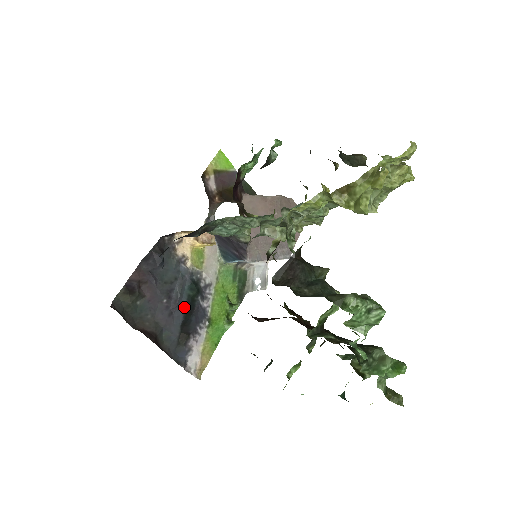
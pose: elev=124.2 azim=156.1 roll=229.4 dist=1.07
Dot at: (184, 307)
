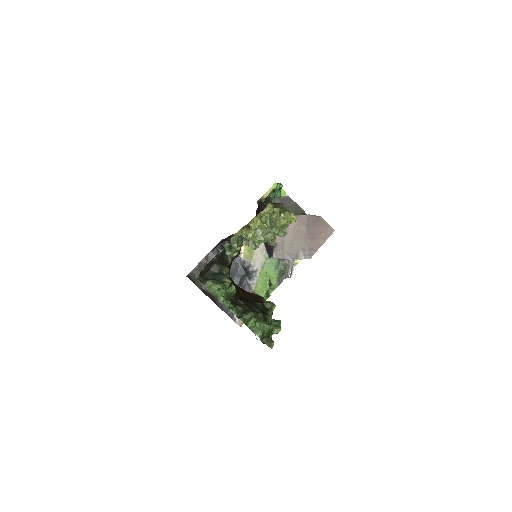
Dot at: (235, 282)
